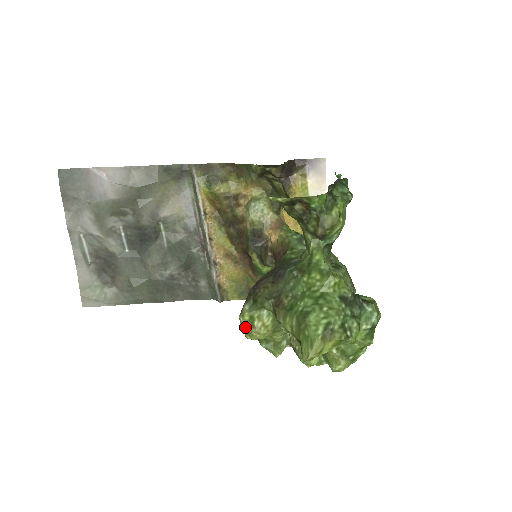
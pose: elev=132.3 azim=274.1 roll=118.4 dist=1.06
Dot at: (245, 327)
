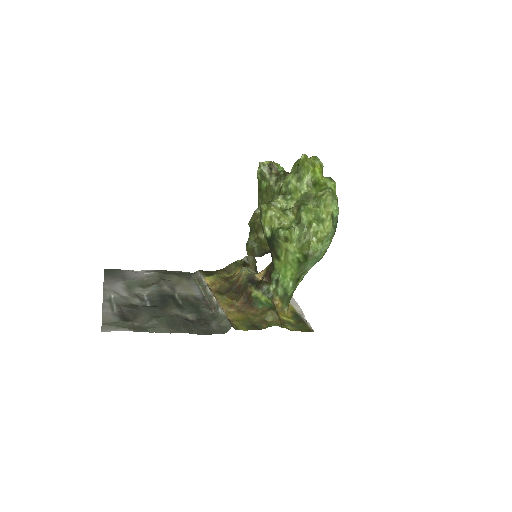
Dot at: (265, 208)
